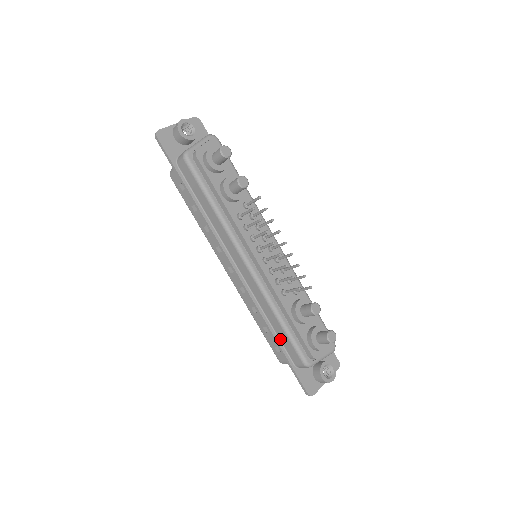
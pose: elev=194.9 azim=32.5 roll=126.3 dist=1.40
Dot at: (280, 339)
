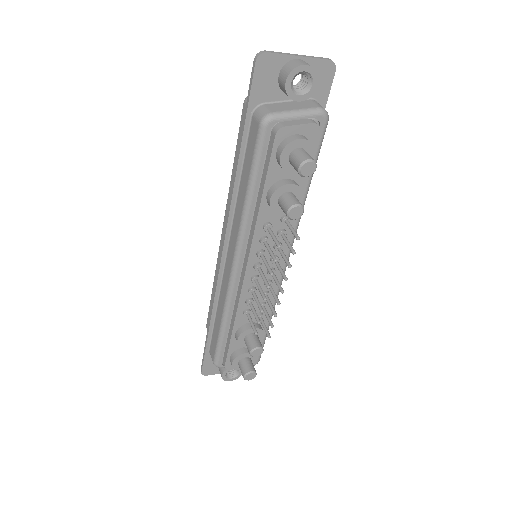
Dot at: (214, 329)
